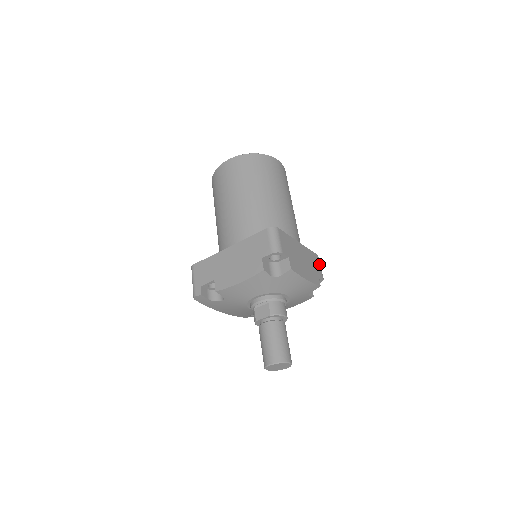
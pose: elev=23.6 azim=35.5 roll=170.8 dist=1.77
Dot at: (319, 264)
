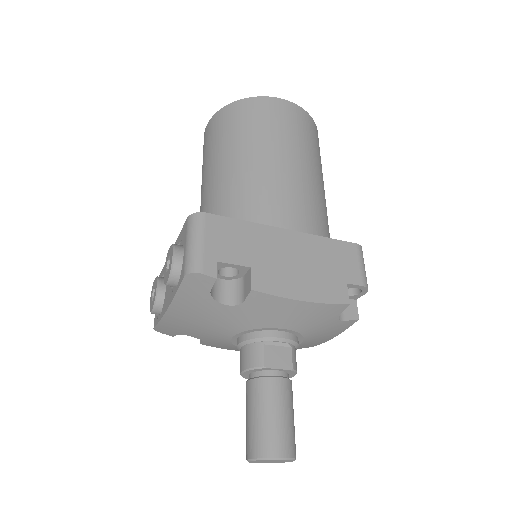
Dot at: occluded
